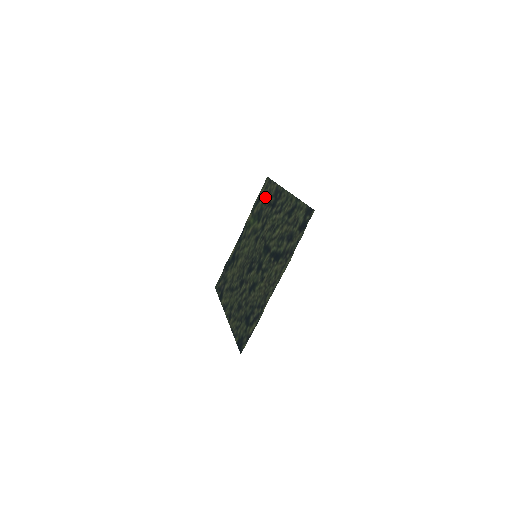
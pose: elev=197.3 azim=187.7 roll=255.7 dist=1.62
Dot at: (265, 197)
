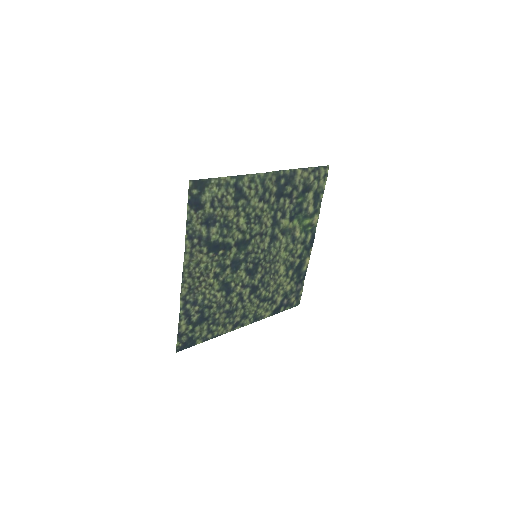
Dot at: (306, 189)
